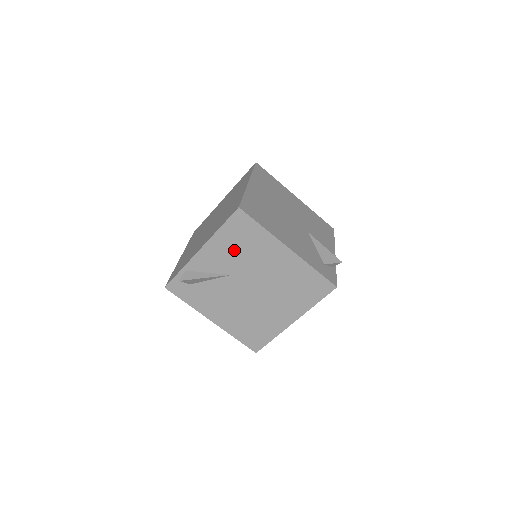
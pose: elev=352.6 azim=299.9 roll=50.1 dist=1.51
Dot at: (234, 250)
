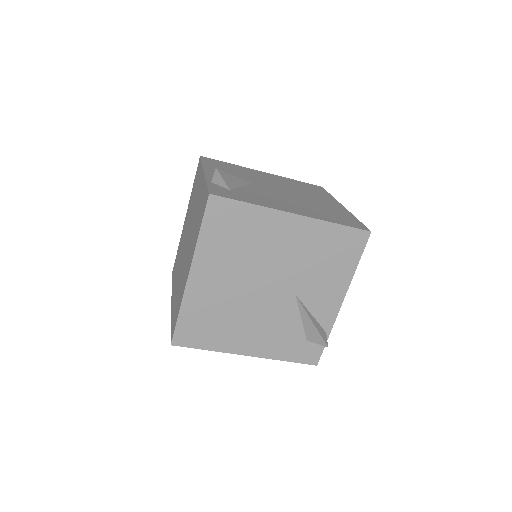
Dot at: occluded
